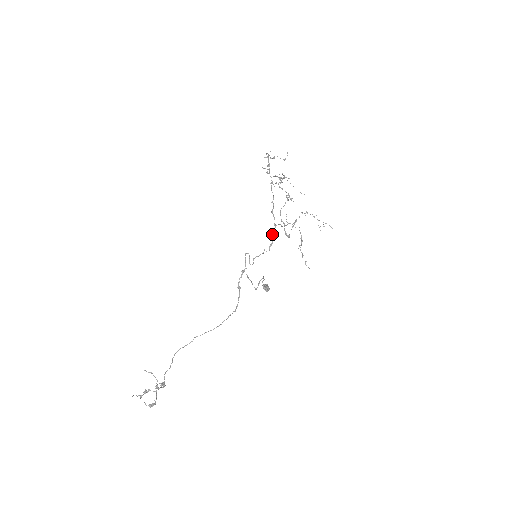
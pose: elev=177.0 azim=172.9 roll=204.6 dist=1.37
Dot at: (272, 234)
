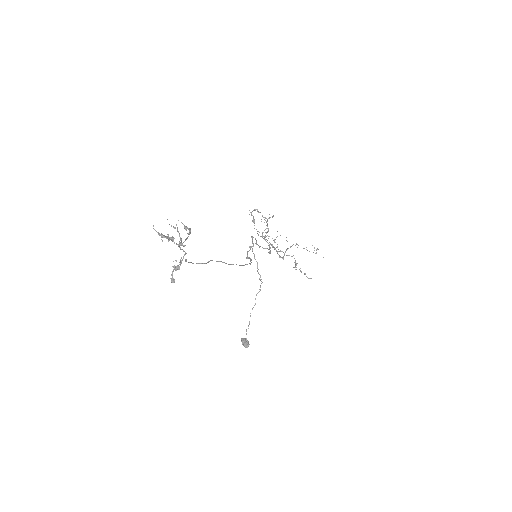
Dot at: (269, 247)
